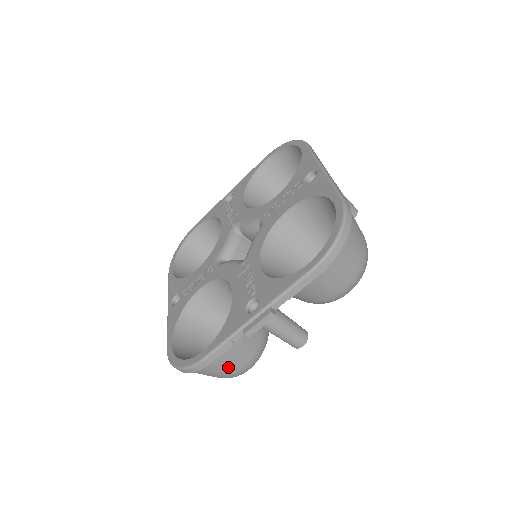
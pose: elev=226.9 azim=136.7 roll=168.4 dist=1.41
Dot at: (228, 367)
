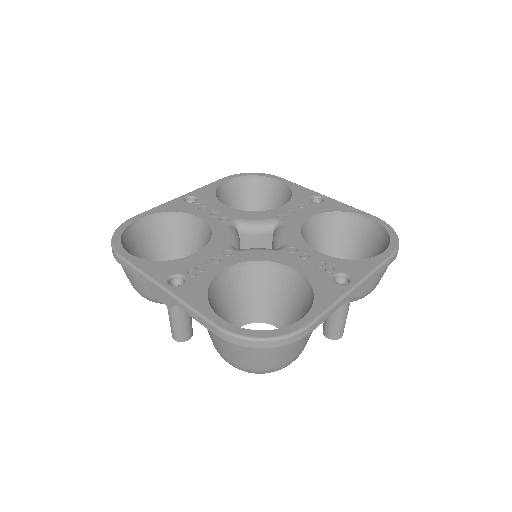
Dot at: (132, 280)
